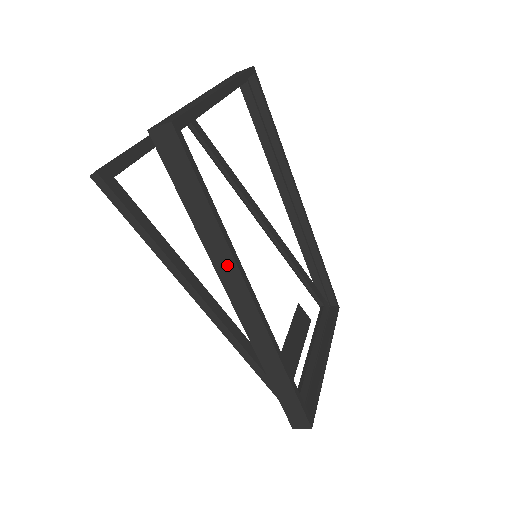
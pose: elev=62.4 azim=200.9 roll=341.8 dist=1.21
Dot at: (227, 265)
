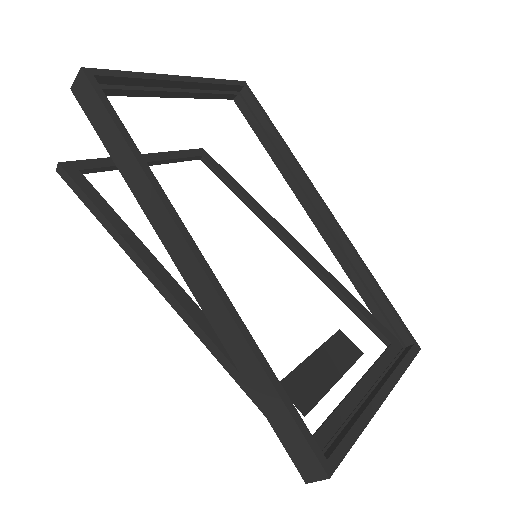
Dot at: (160, 214)
